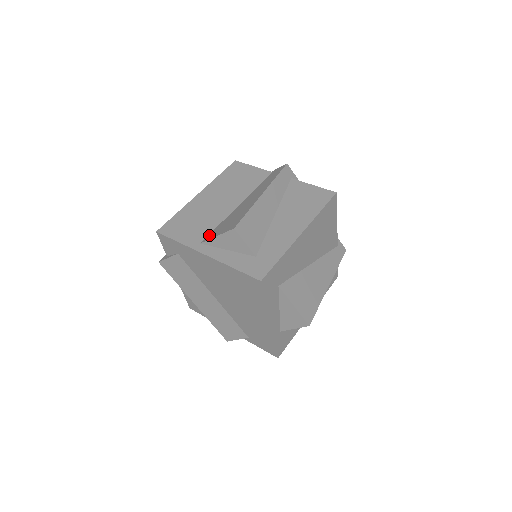
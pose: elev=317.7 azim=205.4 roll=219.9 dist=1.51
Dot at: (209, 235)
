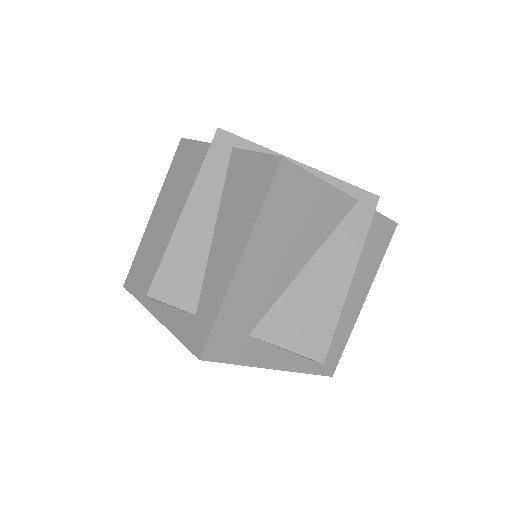
Dot at: occluded
